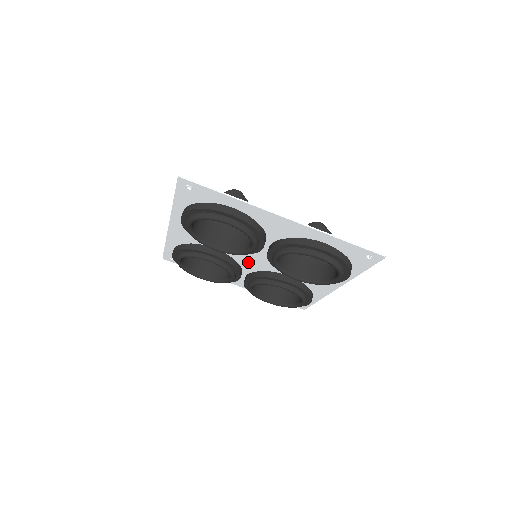
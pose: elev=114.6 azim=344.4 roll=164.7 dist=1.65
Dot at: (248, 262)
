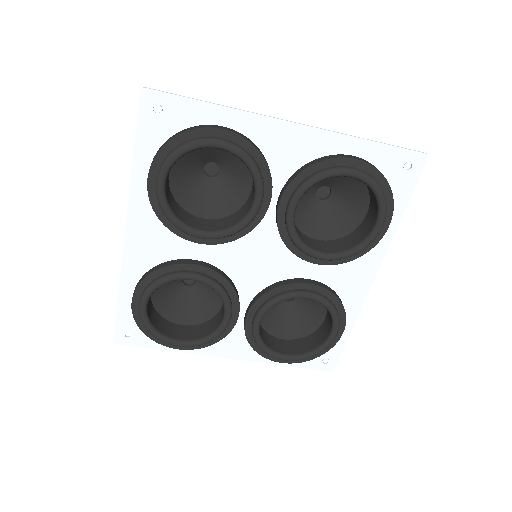
Dot at: (246, 276)
